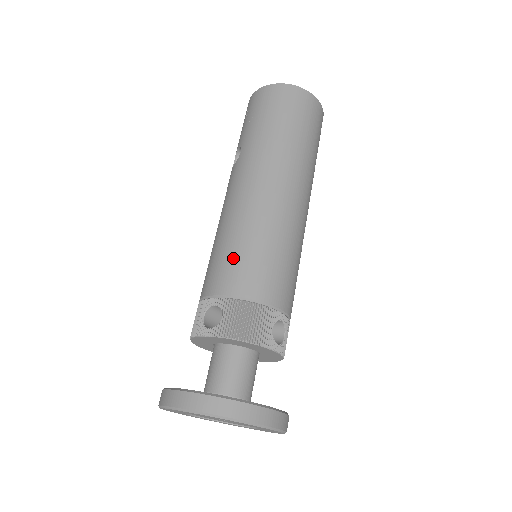
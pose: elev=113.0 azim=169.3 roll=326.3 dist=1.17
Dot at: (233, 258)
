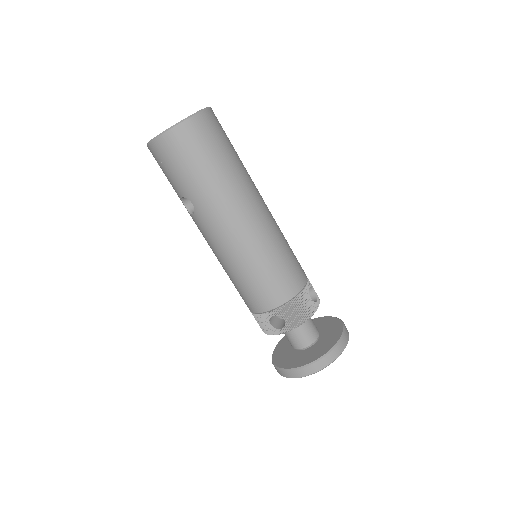
Dot at: (261, 285)
